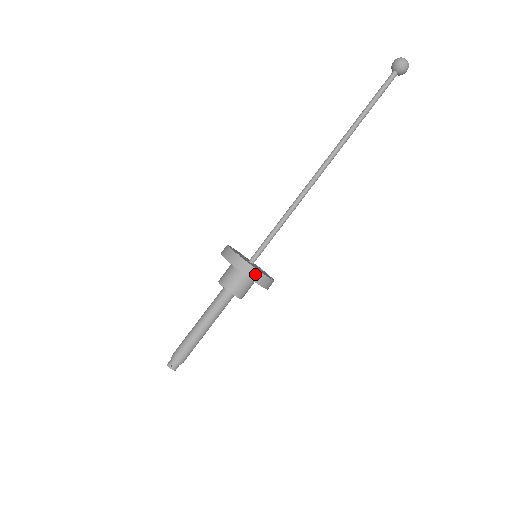
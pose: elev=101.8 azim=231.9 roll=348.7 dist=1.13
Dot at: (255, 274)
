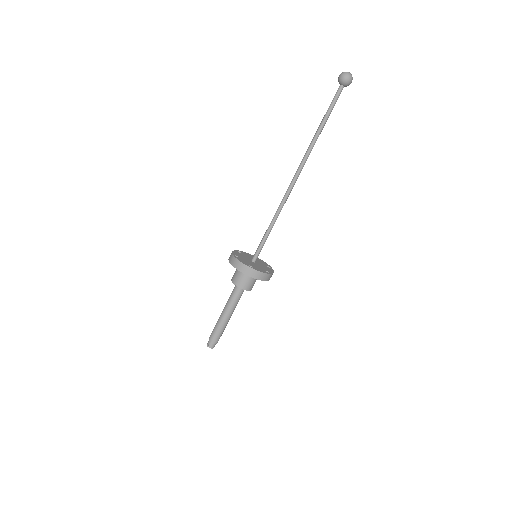
Dot at: (247, 270)
